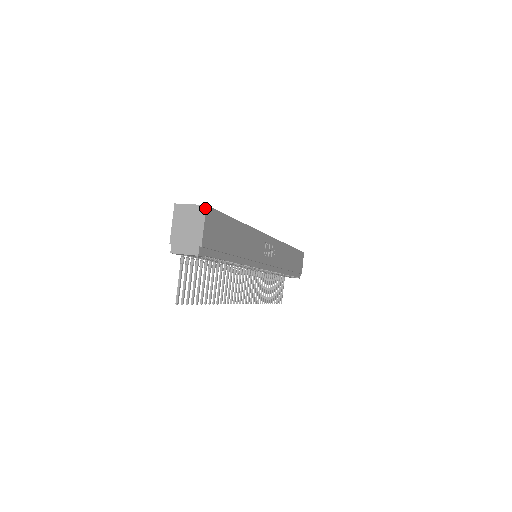
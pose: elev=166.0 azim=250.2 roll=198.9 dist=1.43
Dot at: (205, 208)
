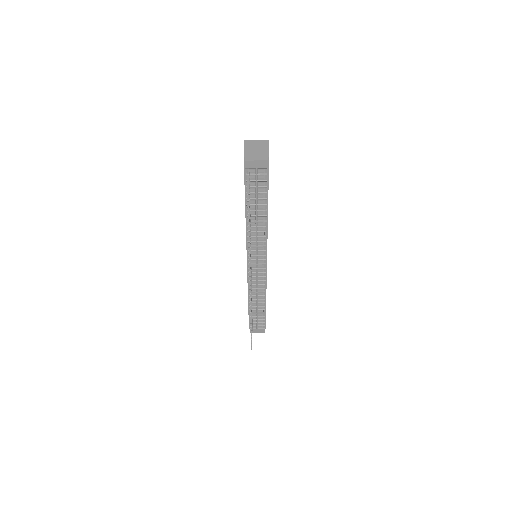
Dot at: (268, 141)
